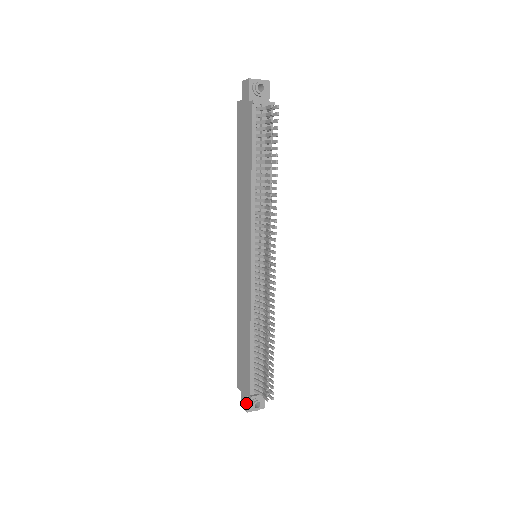
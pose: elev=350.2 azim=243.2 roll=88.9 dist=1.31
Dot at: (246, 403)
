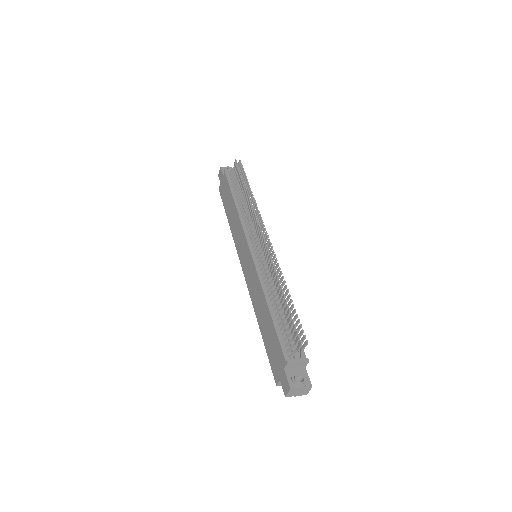
Dot at: (286, 379)
